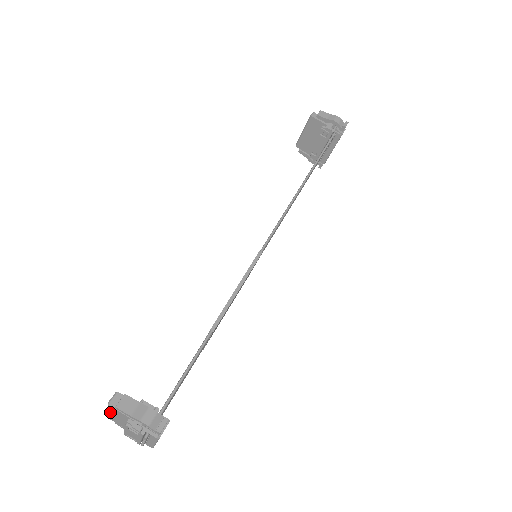
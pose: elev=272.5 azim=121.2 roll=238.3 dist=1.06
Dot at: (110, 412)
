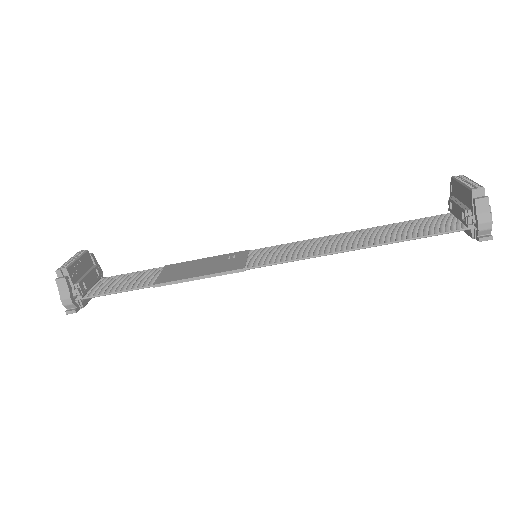
Dot at: occluded
